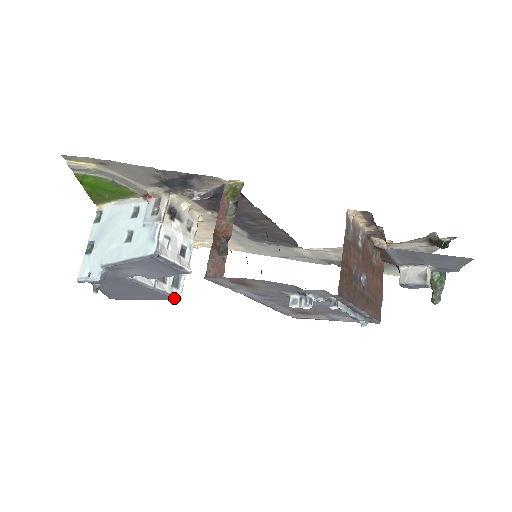
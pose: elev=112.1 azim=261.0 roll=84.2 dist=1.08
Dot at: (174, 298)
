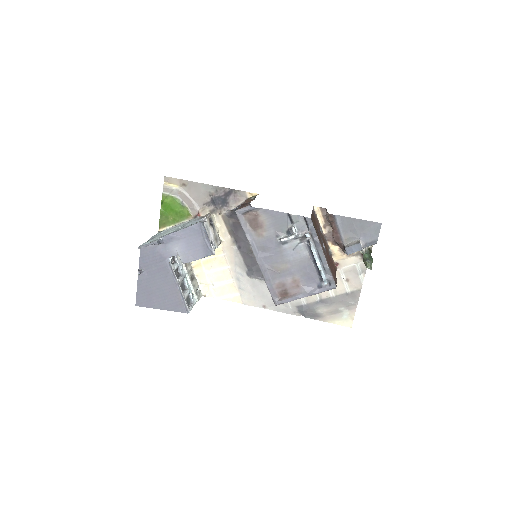
Dot at: (185, 308)
